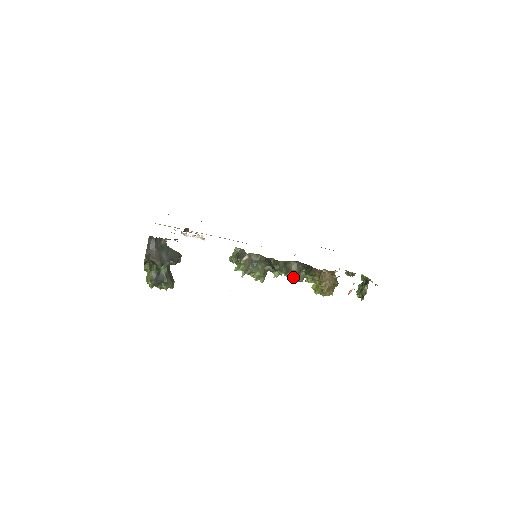
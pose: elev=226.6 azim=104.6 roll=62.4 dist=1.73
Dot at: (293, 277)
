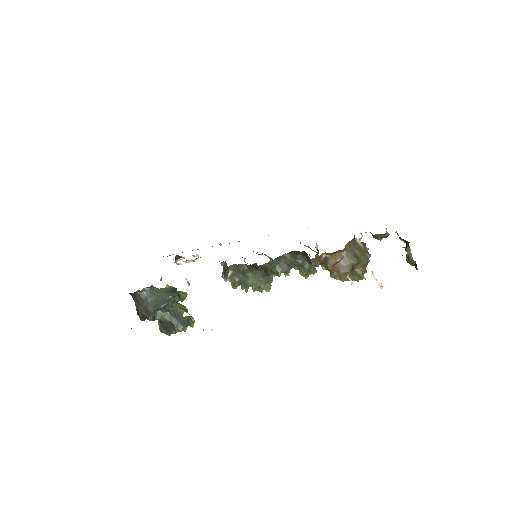
Dot at: occluded
